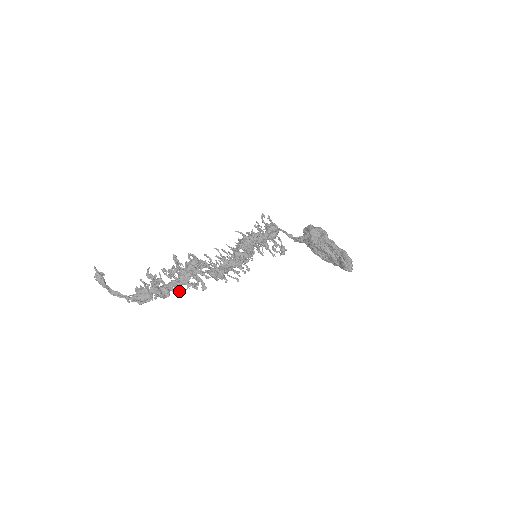
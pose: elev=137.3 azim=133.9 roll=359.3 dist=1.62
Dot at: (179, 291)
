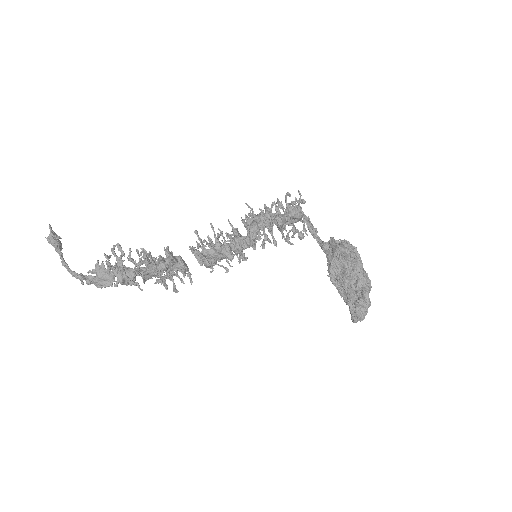
Dot at: (147, 279)
